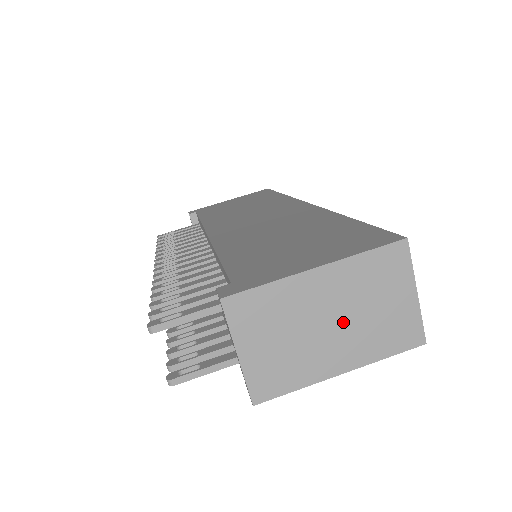
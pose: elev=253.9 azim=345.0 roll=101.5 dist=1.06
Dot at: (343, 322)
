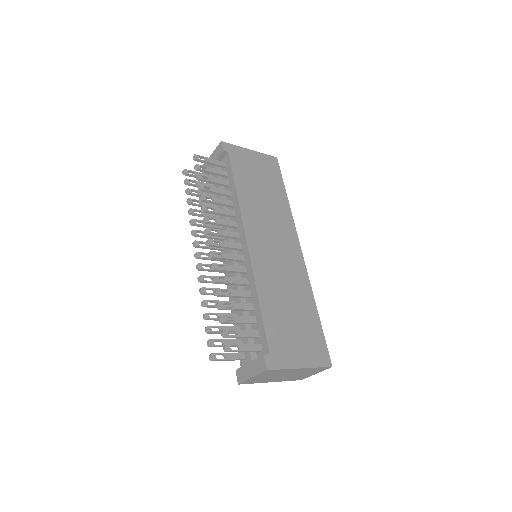
Dot at: (289, 376)
